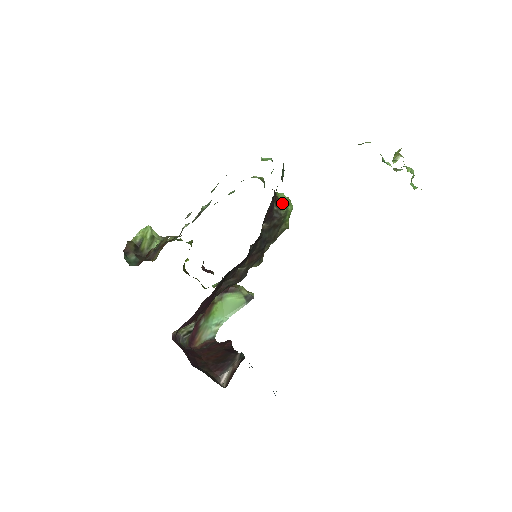
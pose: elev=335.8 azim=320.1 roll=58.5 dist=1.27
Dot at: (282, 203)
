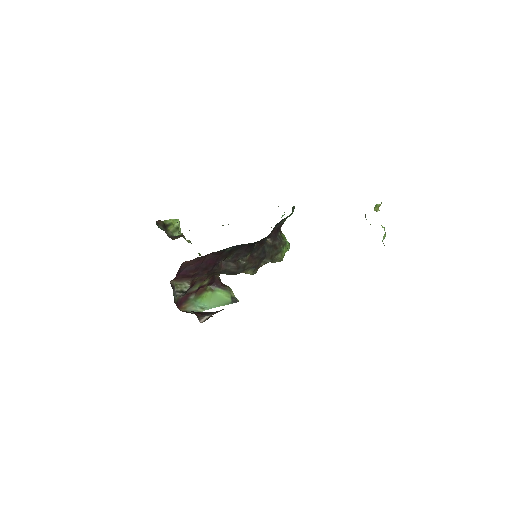
Dot at: (284, 236)
